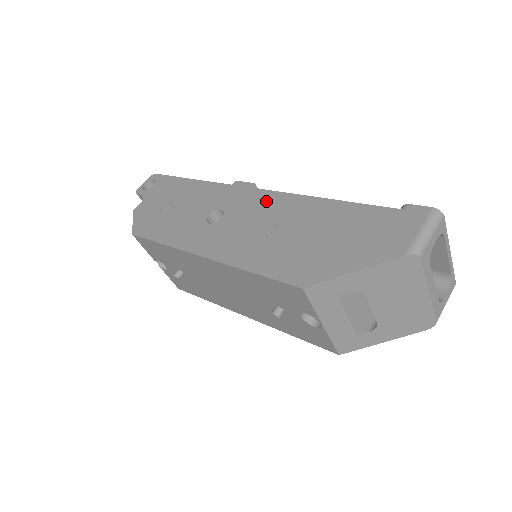
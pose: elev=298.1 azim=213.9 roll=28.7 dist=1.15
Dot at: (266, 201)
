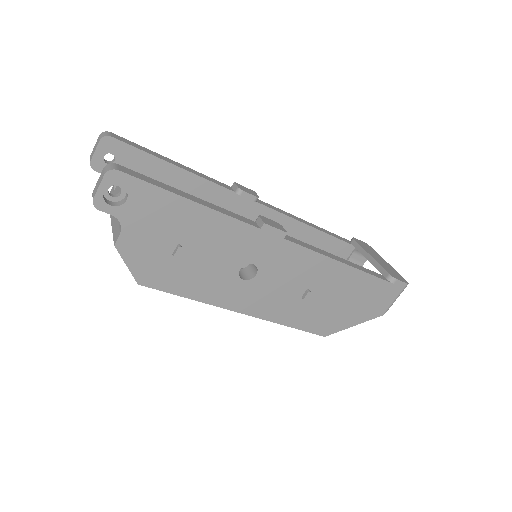
Dot at: (300, 261)
